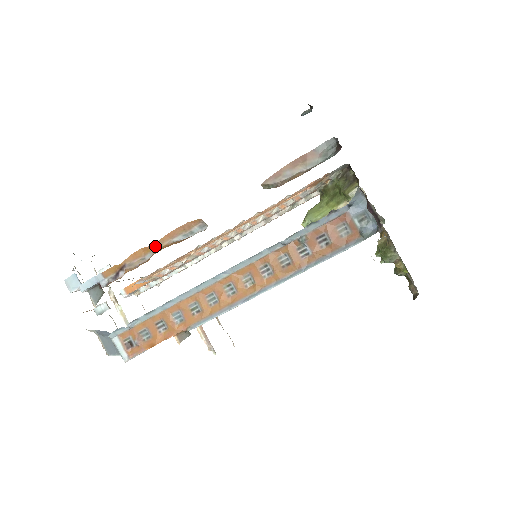
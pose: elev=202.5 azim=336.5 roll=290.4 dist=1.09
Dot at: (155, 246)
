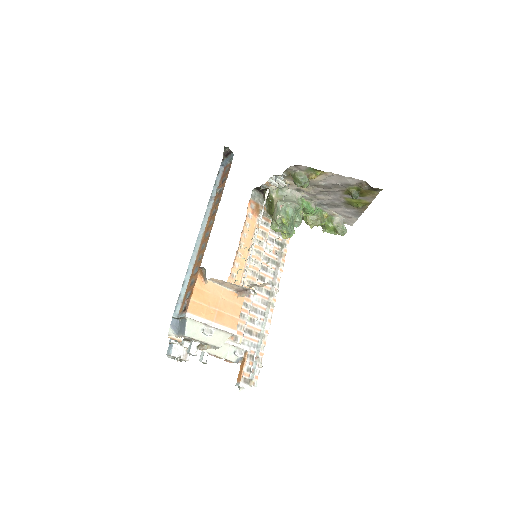
Dot at: occluded
